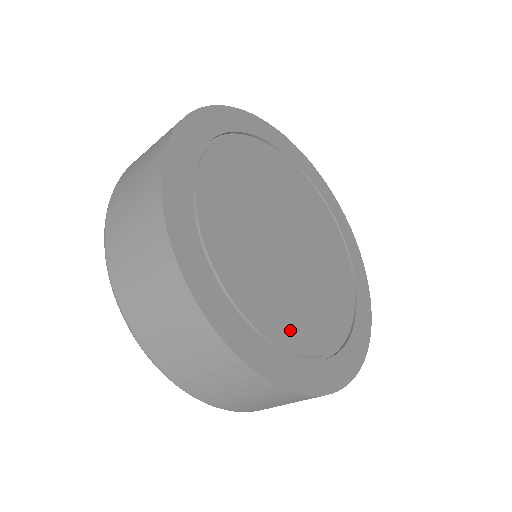
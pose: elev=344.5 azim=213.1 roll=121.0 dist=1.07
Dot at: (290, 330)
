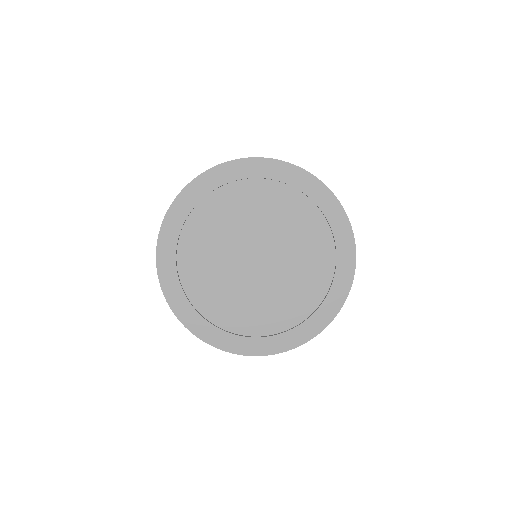
Dot at: (216, 308)
